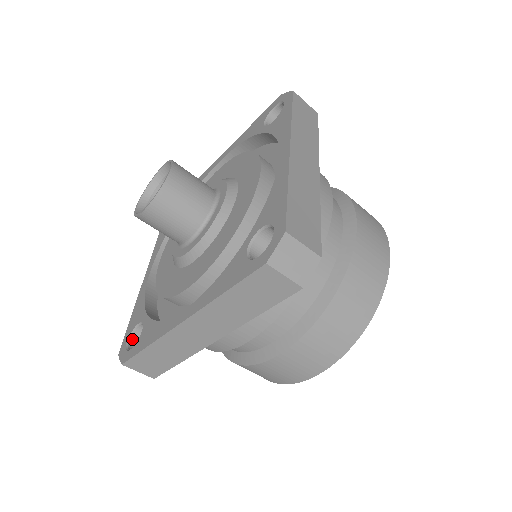
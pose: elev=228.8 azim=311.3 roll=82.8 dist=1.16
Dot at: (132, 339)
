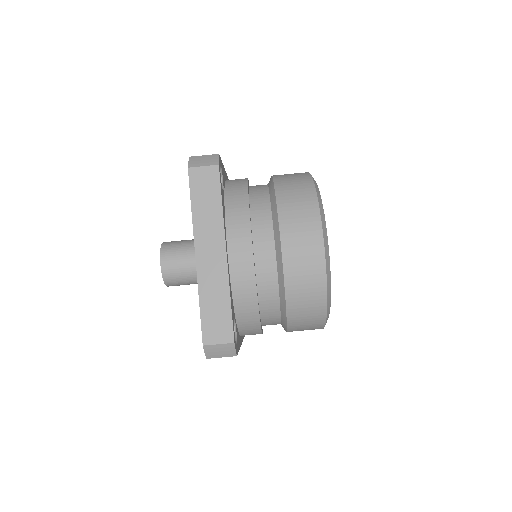
Dot at: occluded
